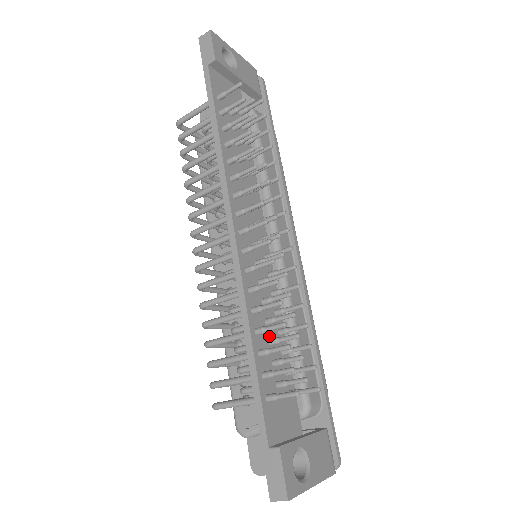
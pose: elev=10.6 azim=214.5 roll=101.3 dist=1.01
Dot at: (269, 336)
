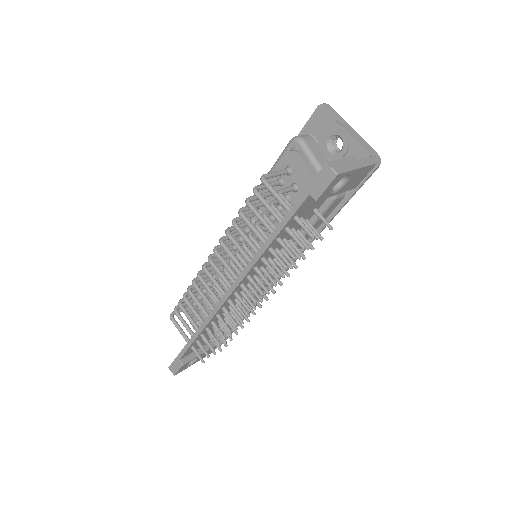
Dot at: occluded
